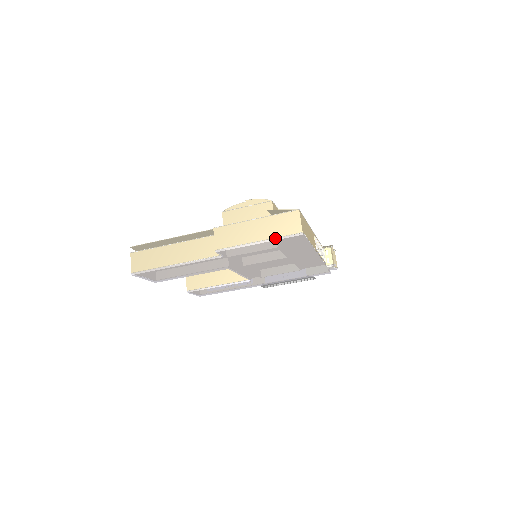
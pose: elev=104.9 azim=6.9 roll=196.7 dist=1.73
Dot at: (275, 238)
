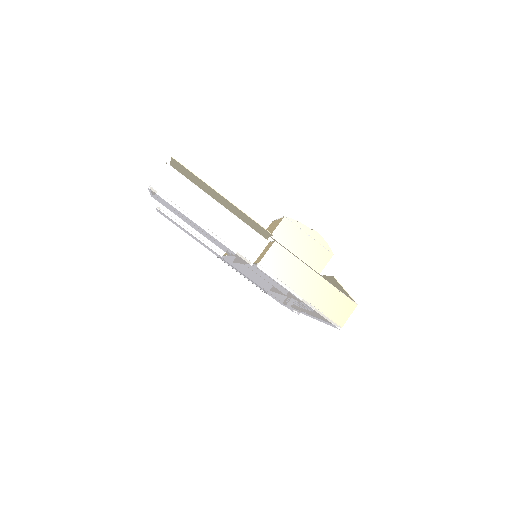
Dot at: (317, 309)
